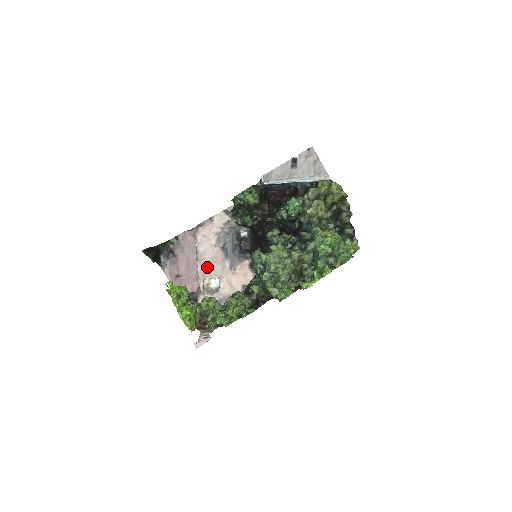
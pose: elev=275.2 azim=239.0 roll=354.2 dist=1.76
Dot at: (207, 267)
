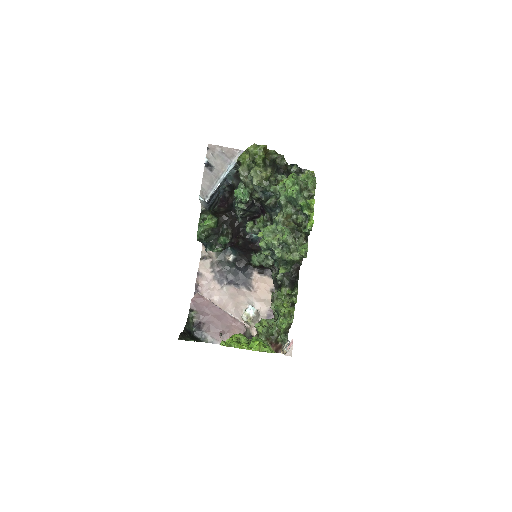
Dot at: (233, 307)
